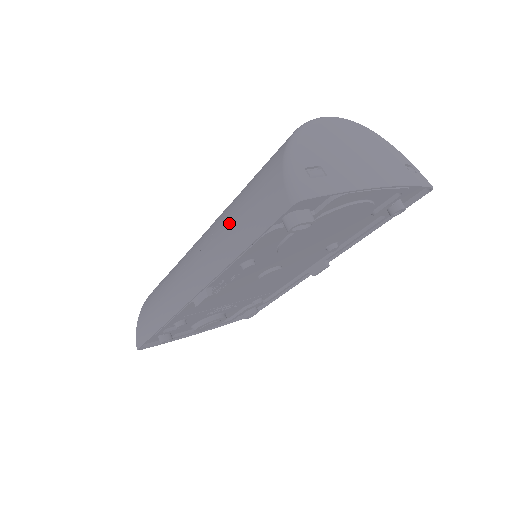
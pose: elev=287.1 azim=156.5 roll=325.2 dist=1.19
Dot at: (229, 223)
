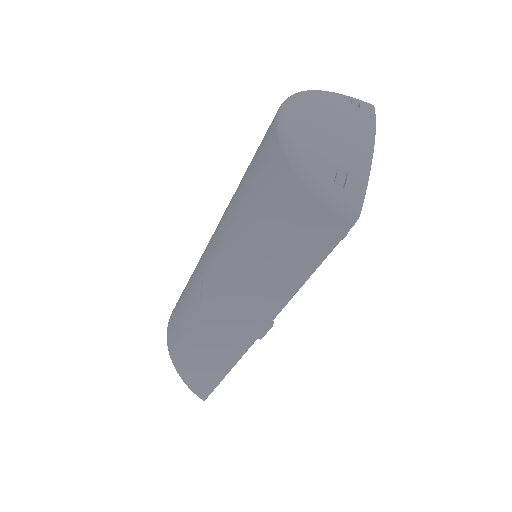
Dot at: (265, 262)
